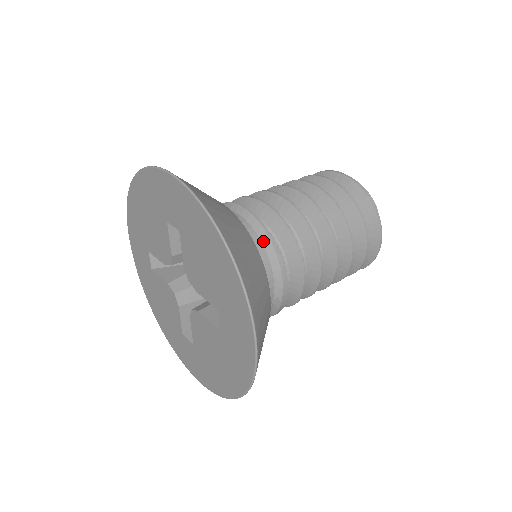
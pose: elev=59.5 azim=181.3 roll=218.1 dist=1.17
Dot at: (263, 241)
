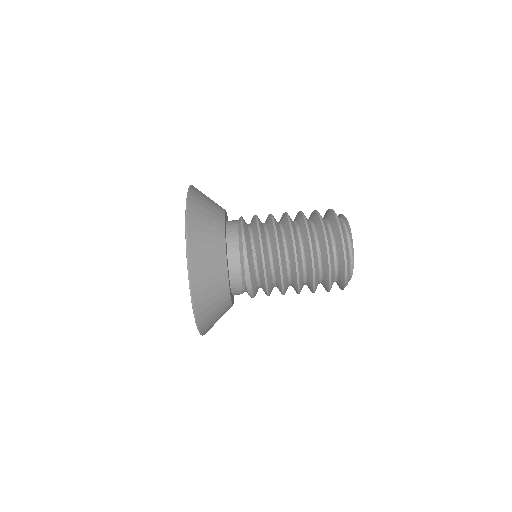
Dot at: (239, 241)
